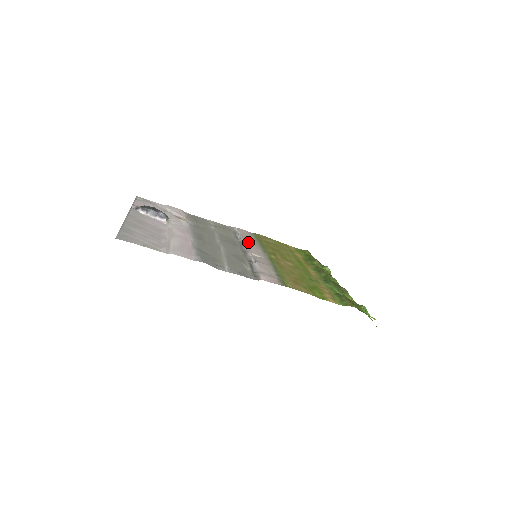
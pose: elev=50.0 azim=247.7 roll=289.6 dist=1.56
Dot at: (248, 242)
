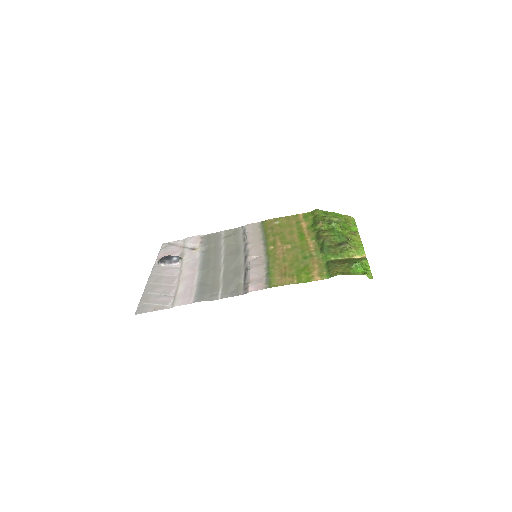
Dot at: (251, 241)
